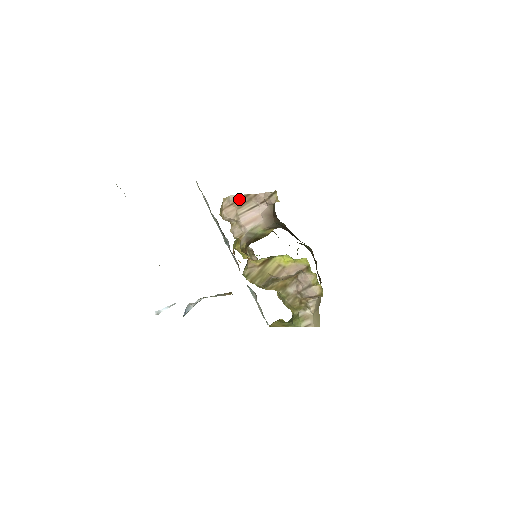
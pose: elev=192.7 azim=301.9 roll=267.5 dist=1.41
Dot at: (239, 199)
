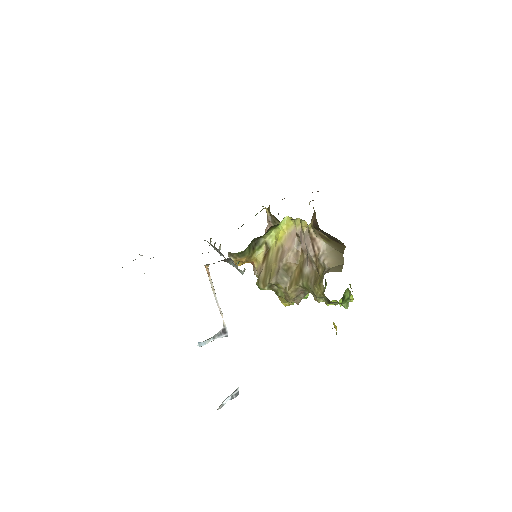
Dot at: occluded
